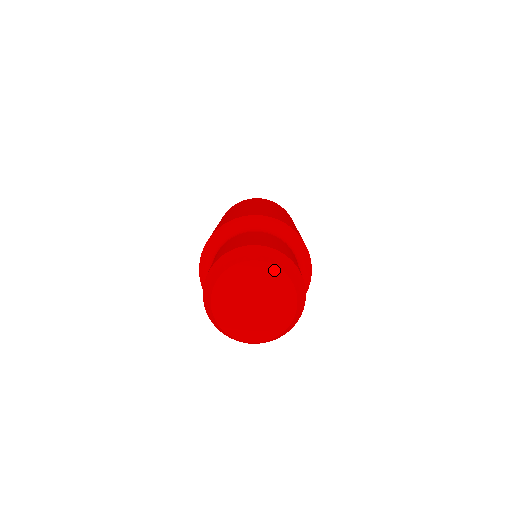
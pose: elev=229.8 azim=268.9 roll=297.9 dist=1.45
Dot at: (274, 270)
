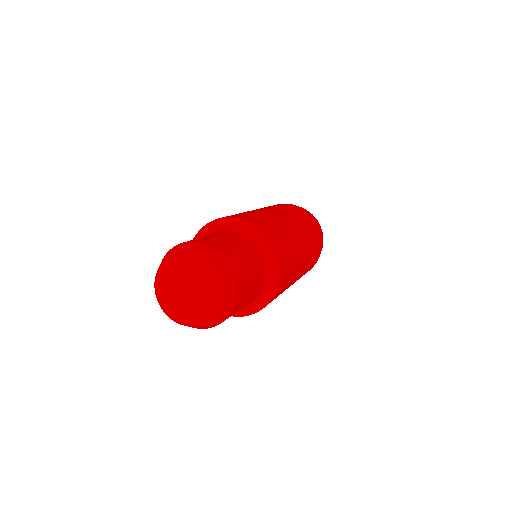
Dot at: (194, 260)
